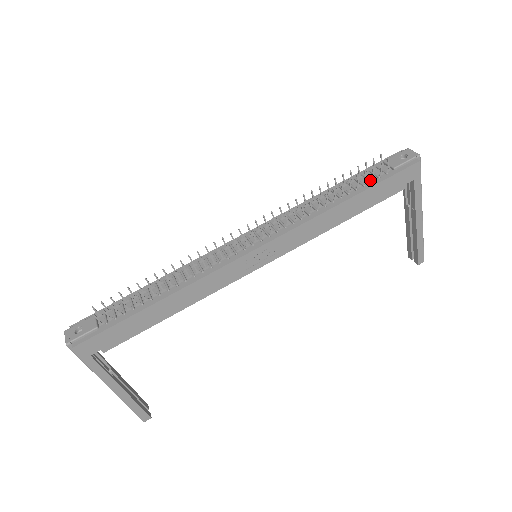
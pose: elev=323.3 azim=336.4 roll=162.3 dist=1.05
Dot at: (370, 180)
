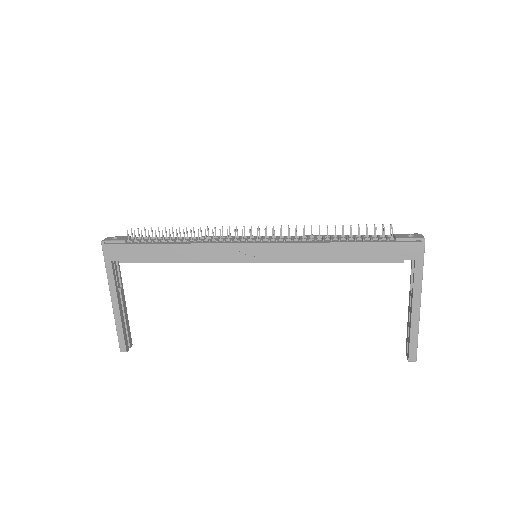
Dot at: (371, 238)
